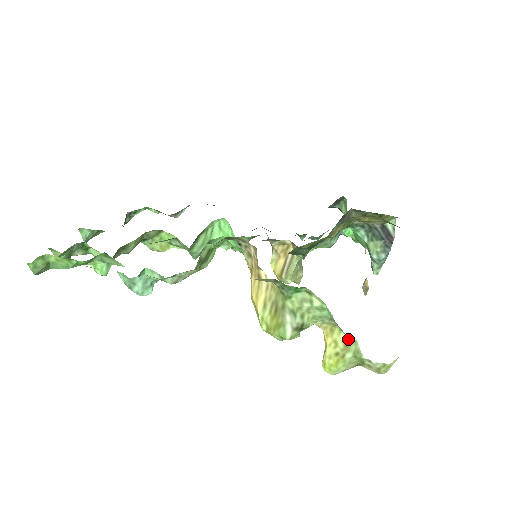
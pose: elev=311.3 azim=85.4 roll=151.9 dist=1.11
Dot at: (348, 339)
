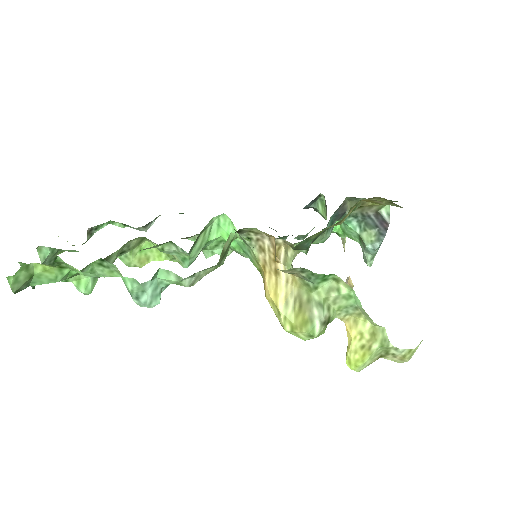
Dot at: (374, 328)
